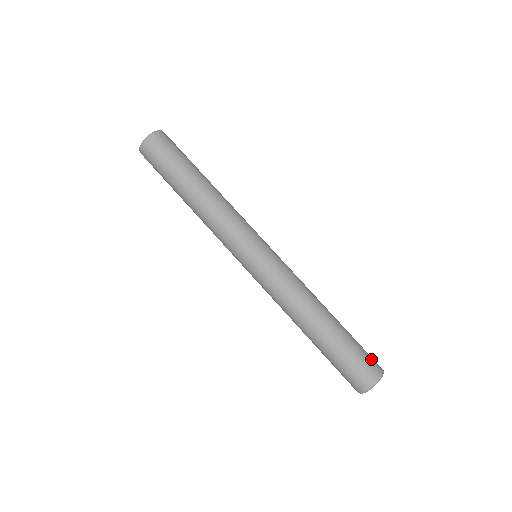
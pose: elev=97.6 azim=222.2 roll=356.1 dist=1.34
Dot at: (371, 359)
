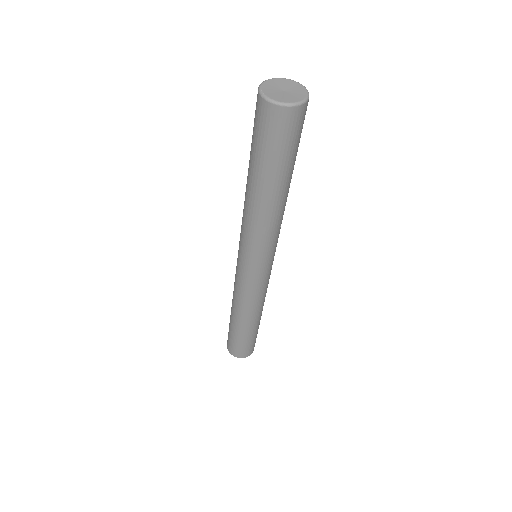
Dot at: (251, 348)
